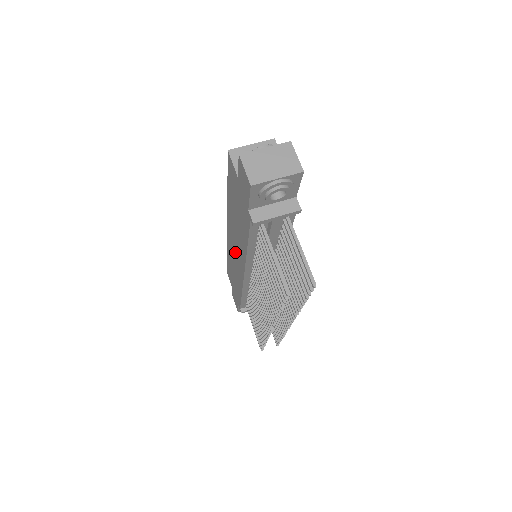
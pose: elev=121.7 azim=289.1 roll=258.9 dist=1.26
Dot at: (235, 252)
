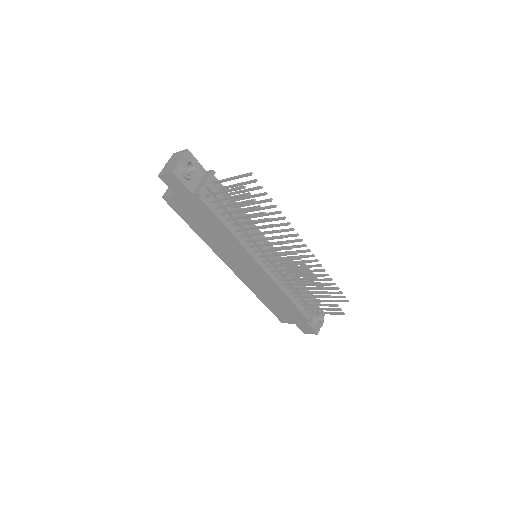
Dot at: (245, 268)
